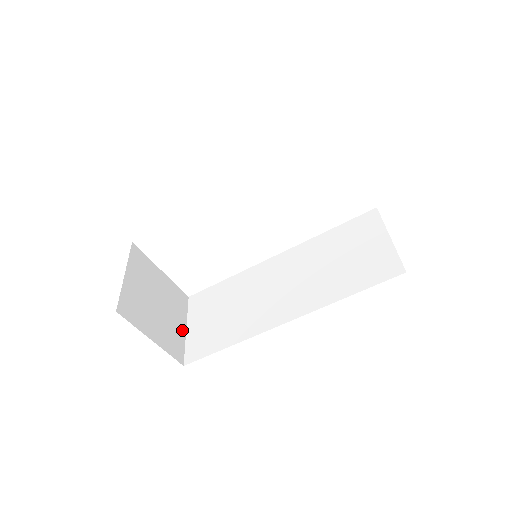
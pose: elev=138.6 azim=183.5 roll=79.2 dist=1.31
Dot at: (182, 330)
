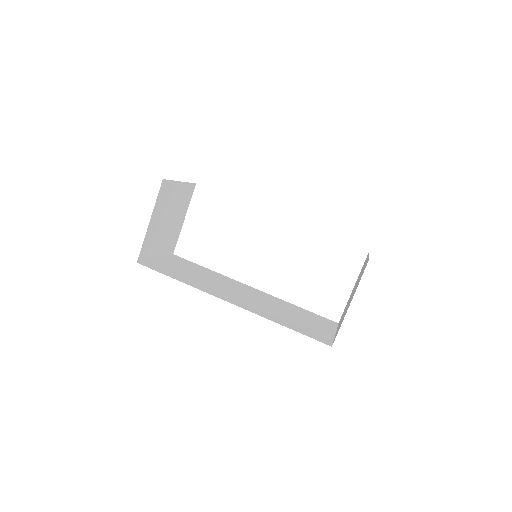
Dot at: (156, 253)
